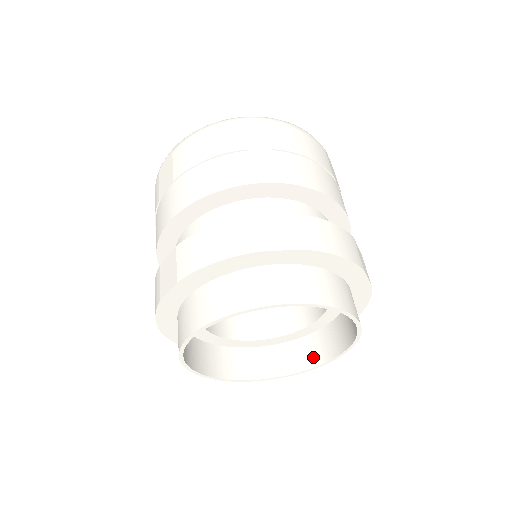
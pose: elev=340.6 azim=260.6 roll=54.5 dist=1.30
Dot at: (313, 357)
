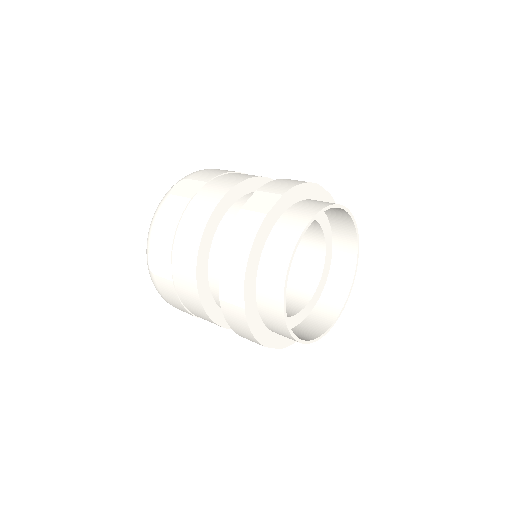
Dot at: (322, 325)
